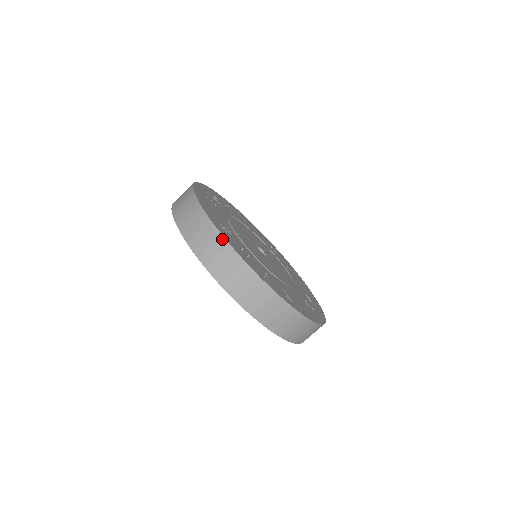
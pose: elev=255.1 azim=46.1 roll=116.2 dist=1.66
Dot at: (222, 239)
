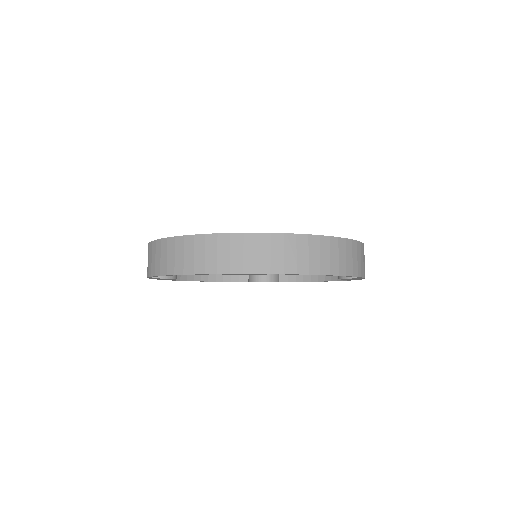
Dot at: (153, 244)
